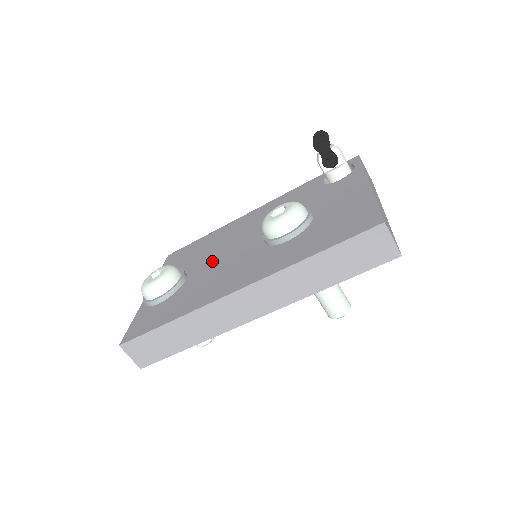
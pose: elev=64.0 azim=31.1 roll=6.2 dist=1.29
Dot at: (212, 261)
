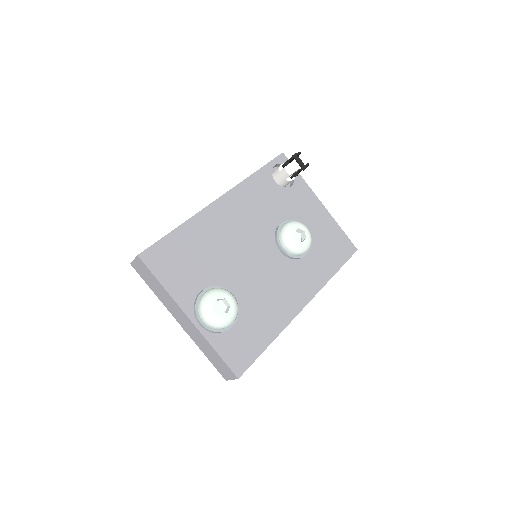
Dot at: (242, 273)
